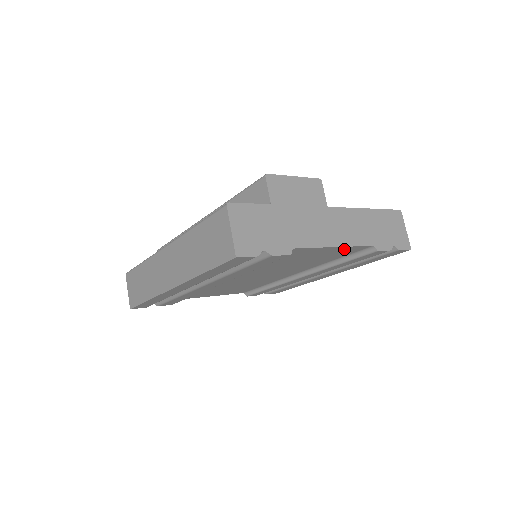
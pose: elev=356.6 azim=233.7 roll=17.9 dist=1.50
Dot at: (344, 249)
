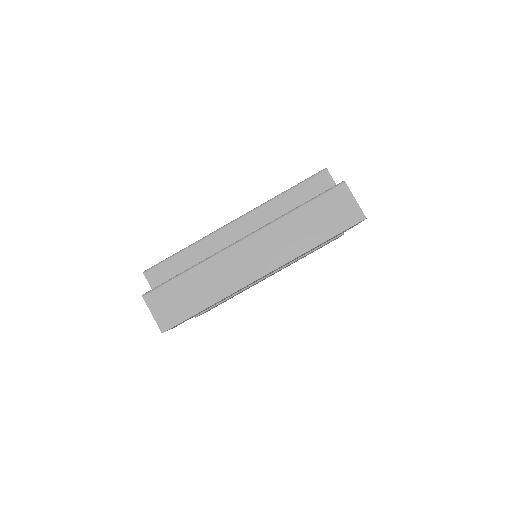
Dot at: occluded
